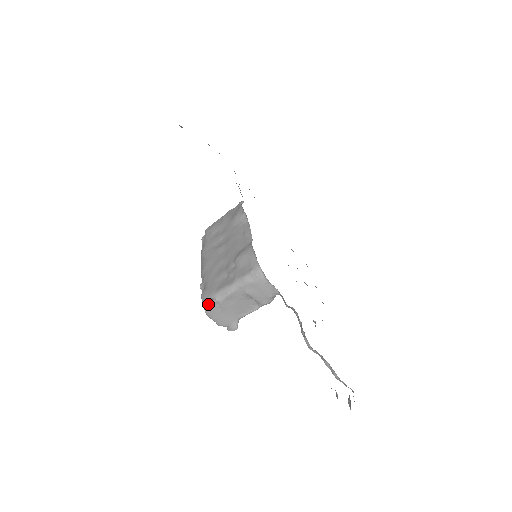
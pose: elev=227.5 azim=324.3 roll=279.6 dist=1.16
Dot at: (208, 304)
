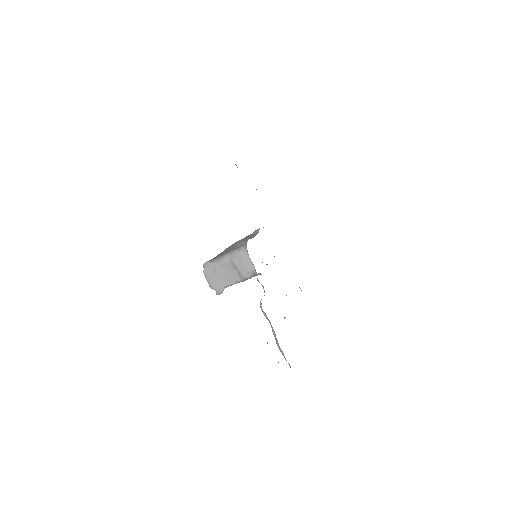
Dot at: (206, 264)
